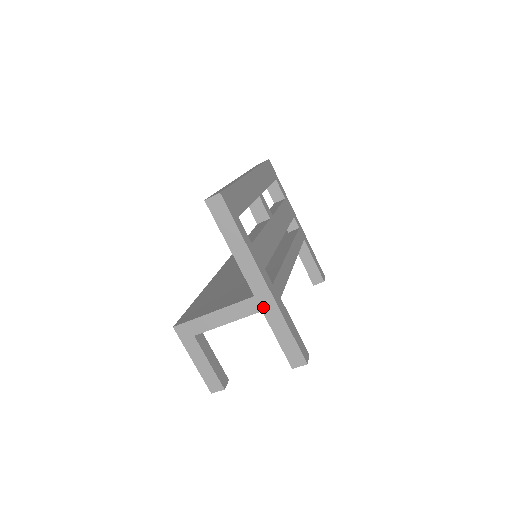
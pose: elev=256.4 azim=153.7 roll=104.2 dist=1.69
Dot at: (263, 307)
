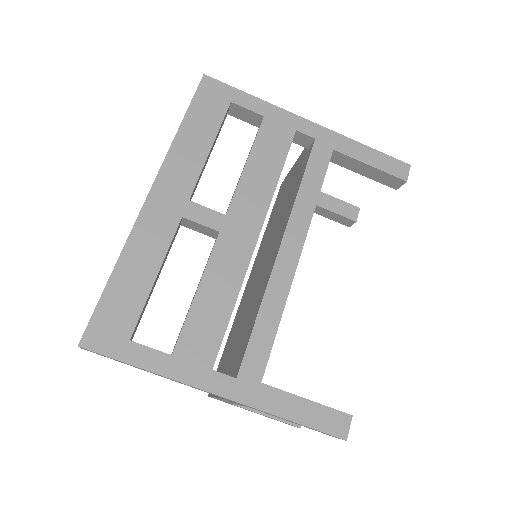
Dot at: (244, 405)
